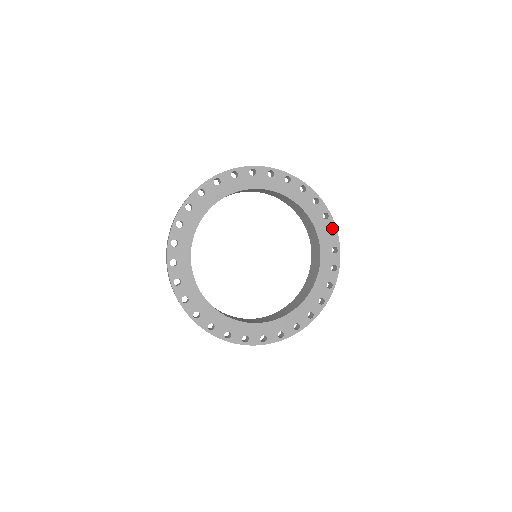
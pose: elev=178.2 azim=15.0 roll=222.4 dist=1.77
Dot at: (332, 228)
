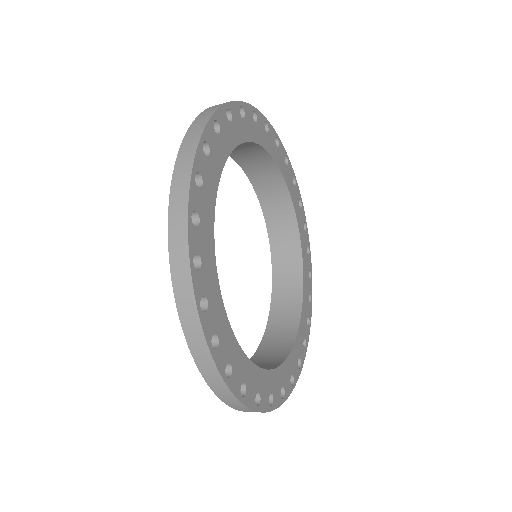
Dot at: (309, 317)
